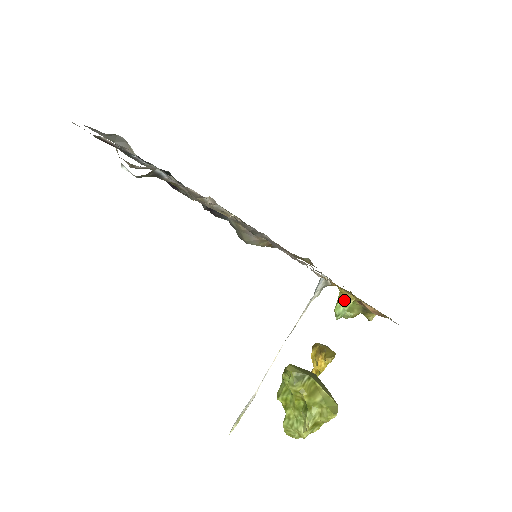
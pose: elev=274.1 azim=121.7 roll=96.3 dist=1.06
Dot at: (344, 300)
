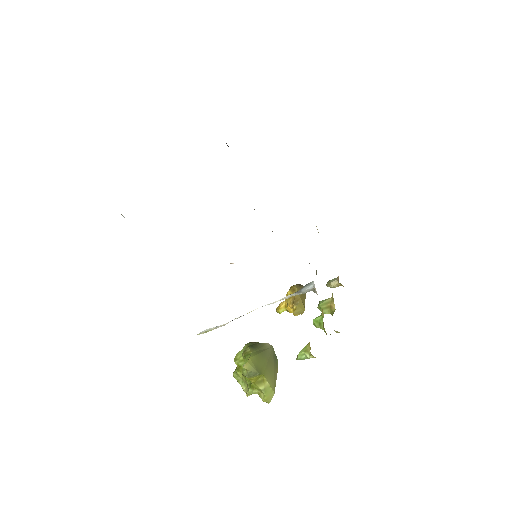
Dot at: (308, 354)
